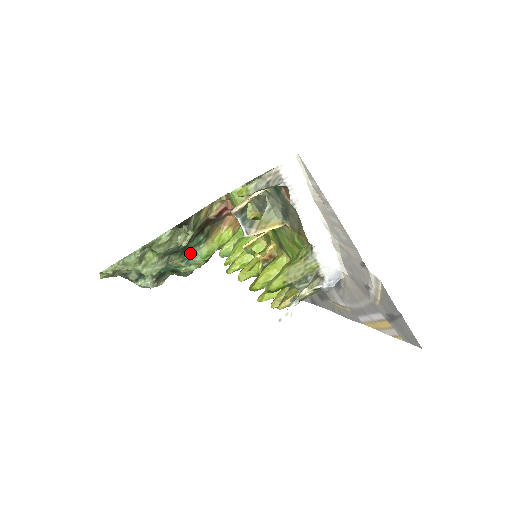
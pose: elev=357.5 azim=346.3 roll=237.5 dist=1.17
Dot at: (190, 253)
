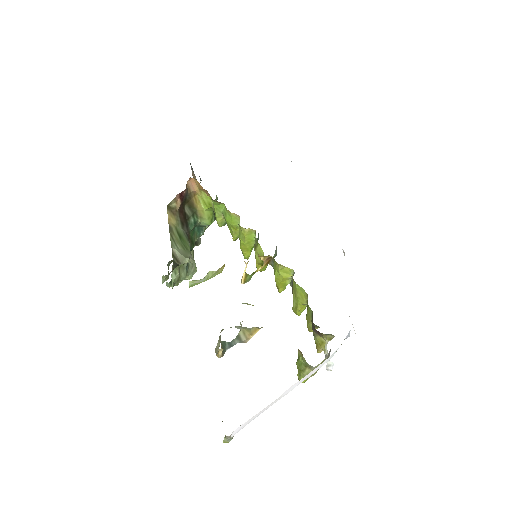
Dot at: (197, 228)
